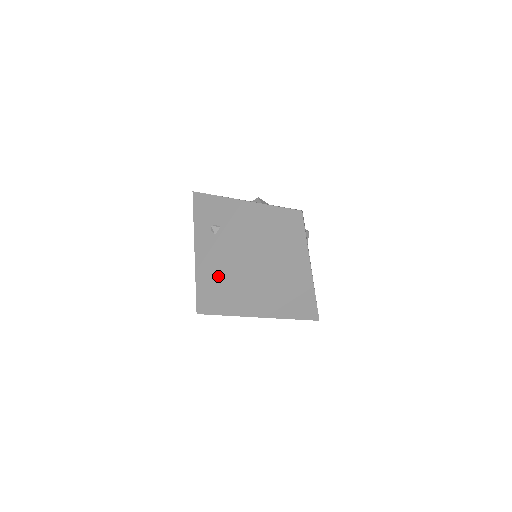
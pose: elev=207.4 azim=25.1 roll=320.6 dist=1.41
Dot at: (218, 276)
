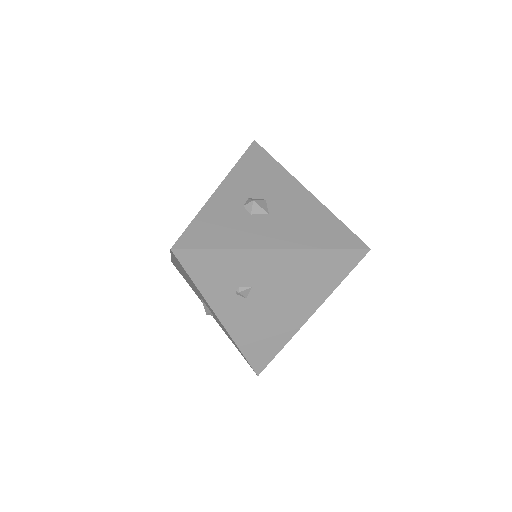
Dot at: (272, 338)
